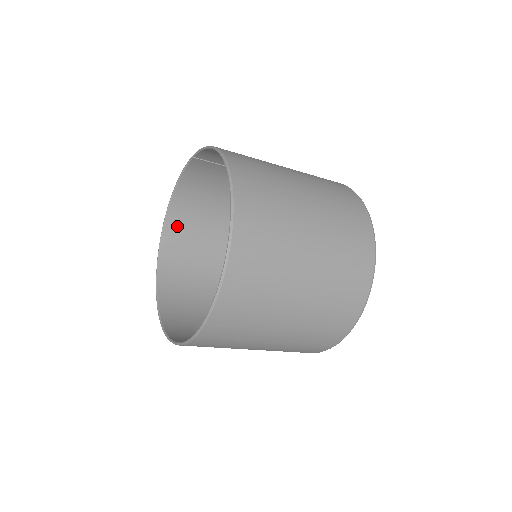
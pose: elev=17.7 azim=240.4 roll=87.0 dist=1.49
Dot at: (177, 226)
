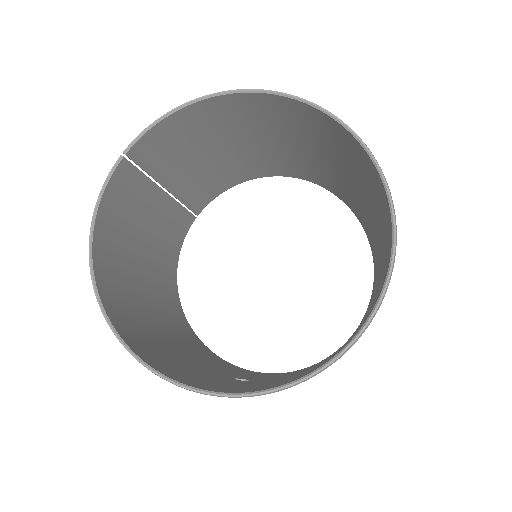
Dot at: (111, 299)
